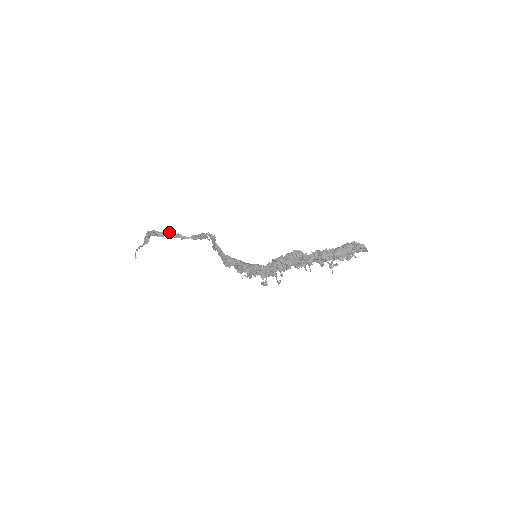
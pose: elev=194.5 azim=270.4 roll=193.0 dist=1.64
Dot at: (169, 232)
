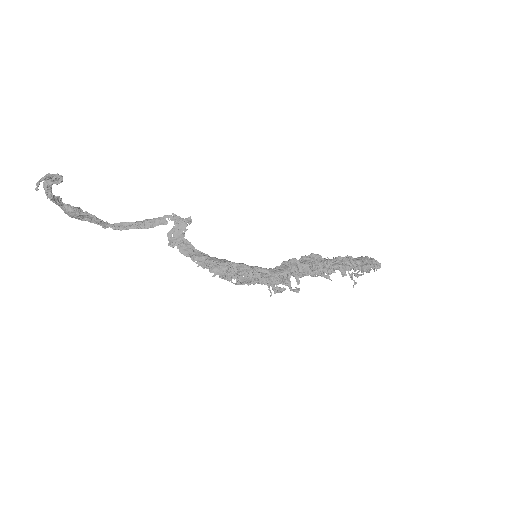
Dot at: occluded
